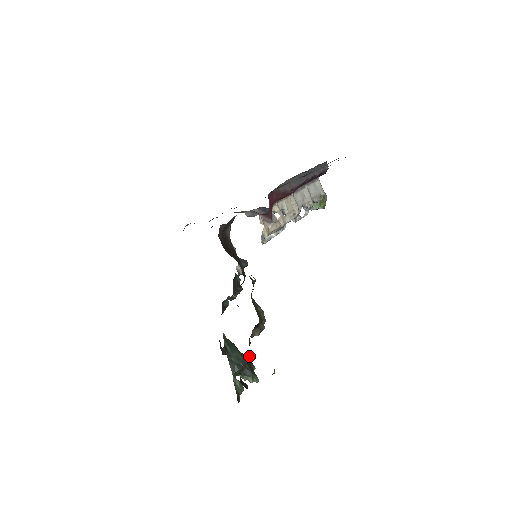
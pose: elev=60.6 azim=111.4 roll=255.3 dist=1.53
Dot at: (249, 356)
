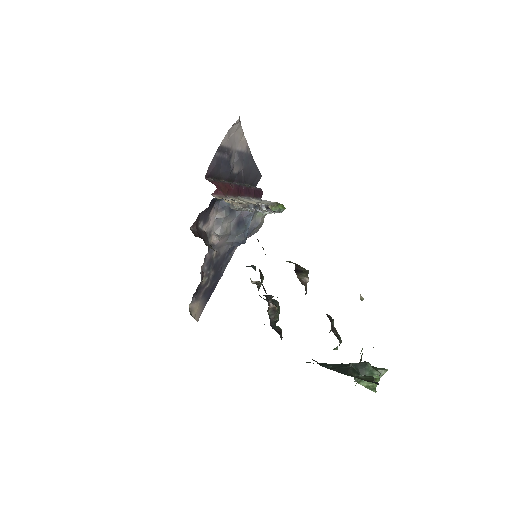
Dot at: occluded
